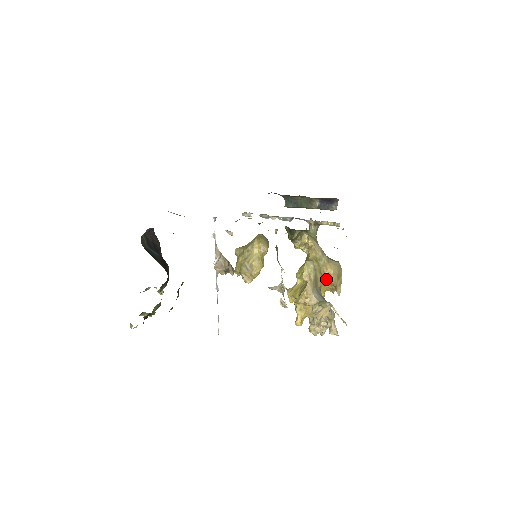
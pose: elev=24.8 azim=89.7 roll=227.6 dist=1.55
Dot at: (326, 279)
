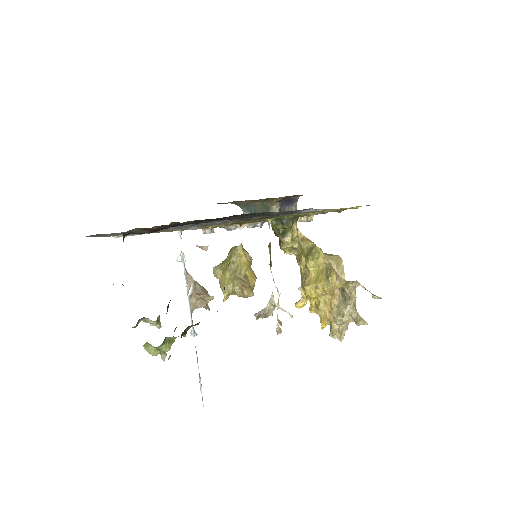
Dot at: occluded
